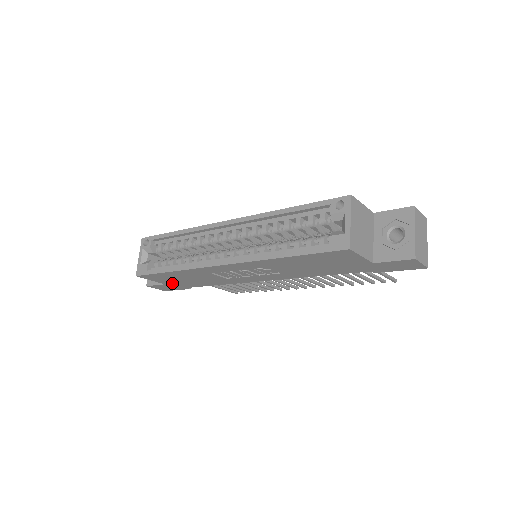
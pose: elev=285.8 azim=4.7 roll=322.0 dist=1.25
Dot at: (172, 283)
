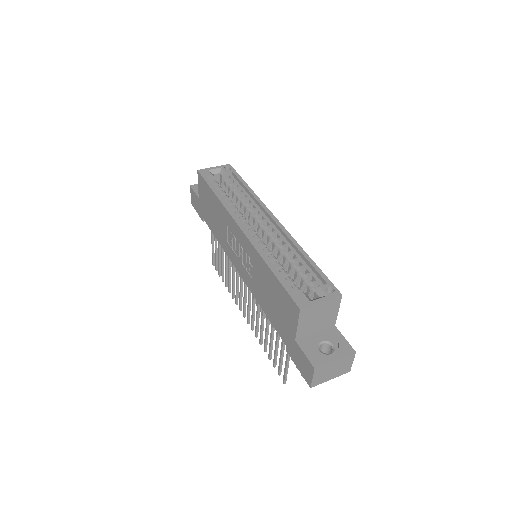
Dot at: (203, 203)
